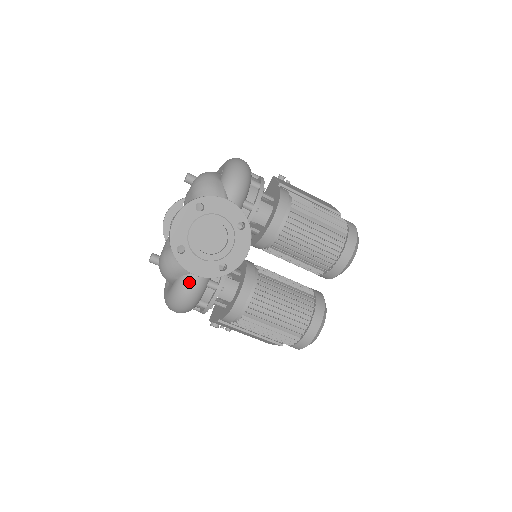
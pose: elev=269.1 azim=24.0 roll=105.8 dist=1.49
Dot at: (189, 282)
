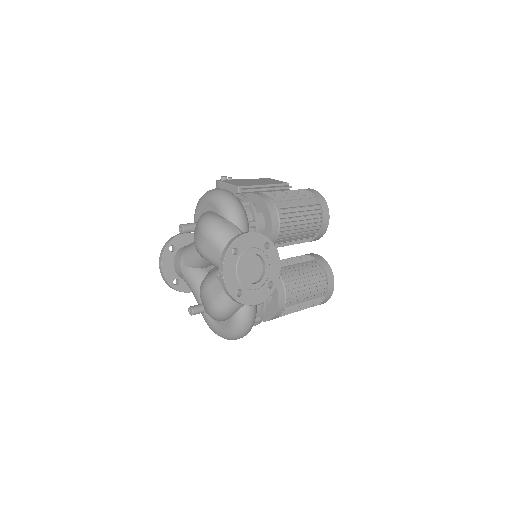
Dot at: (247, 312)
